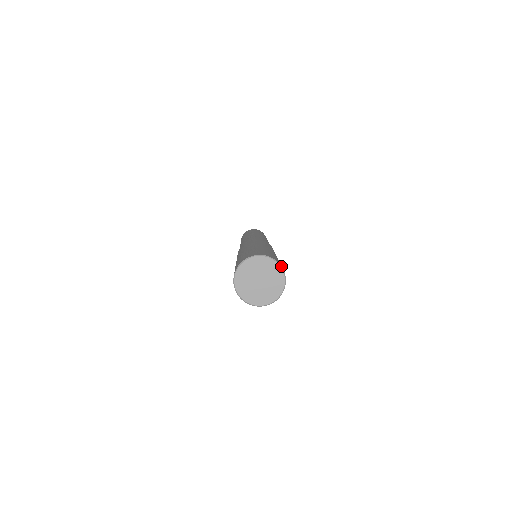
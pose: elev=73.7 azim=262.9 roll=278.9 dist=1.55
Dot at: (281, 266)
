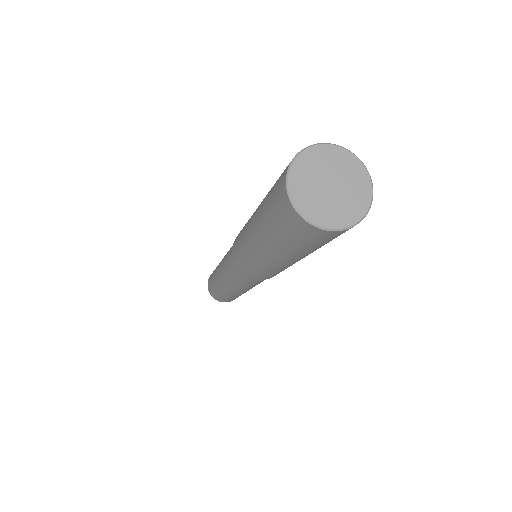
Dot at: (340, 146)
